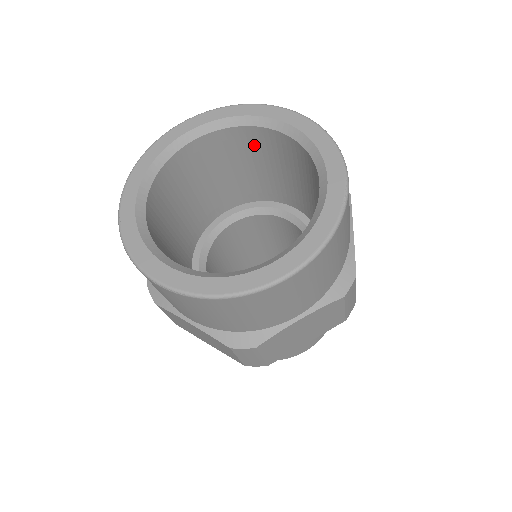
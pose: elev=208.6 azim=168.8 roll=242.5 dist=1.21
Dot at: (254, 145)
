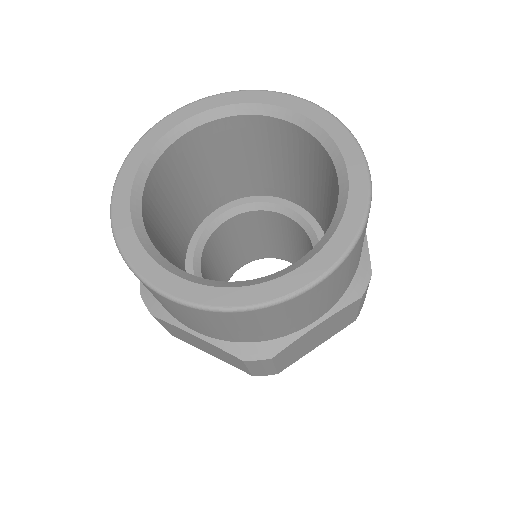
Dot at: (326, 172)
